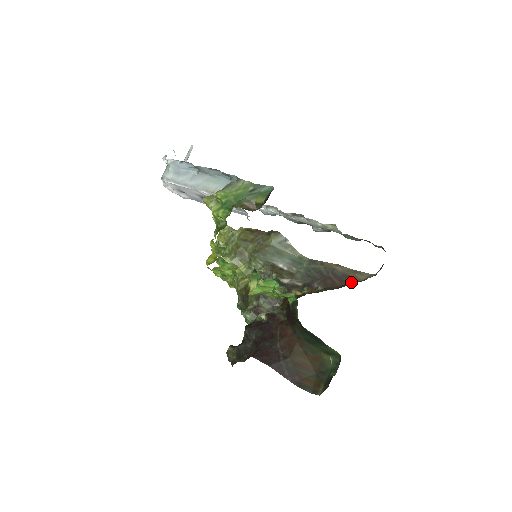
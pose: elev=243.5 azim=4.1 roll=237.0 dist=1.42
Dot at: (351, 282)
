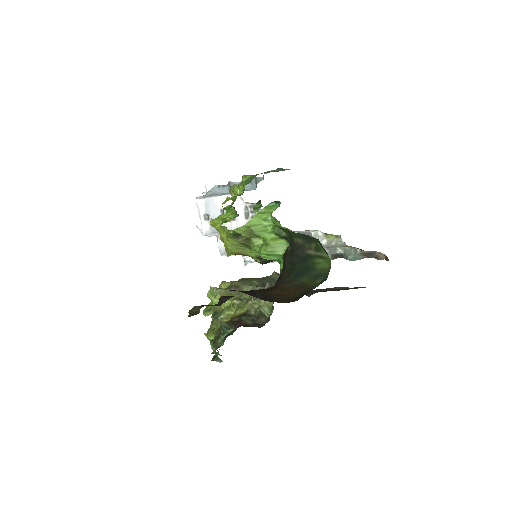
Dot at: occluded
